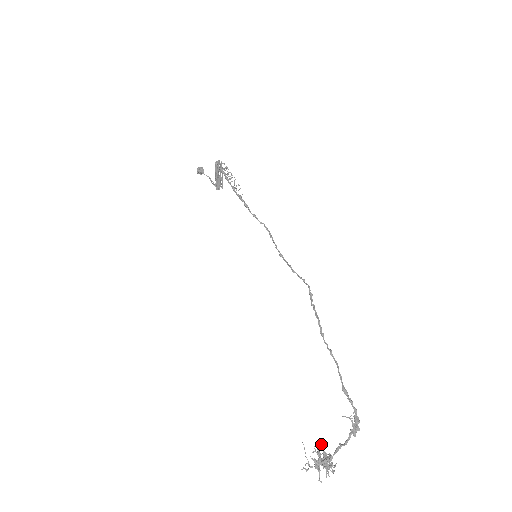
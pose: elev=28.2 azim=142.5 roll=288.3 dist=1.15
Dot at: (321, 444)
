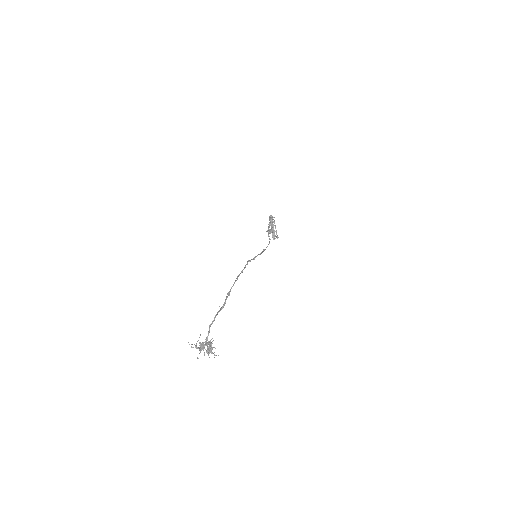
Dot at: occluded
